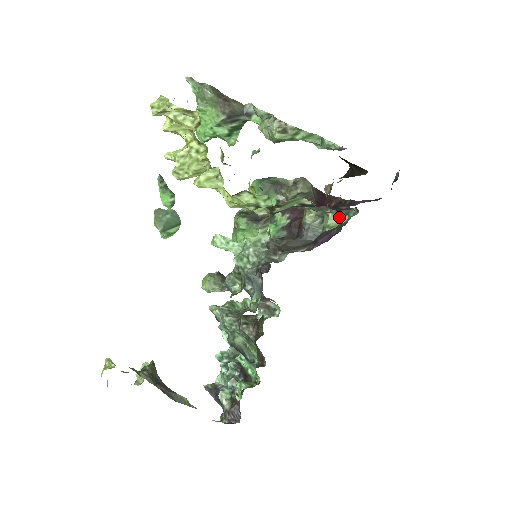
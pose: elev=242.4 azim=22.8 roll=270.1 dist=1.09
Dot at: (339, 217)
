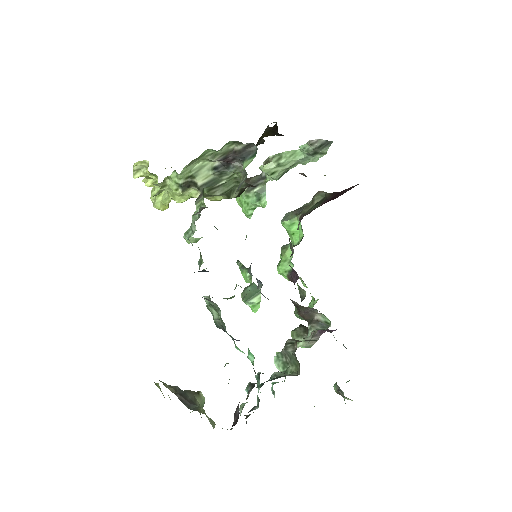
Dot at: (249, 161)
